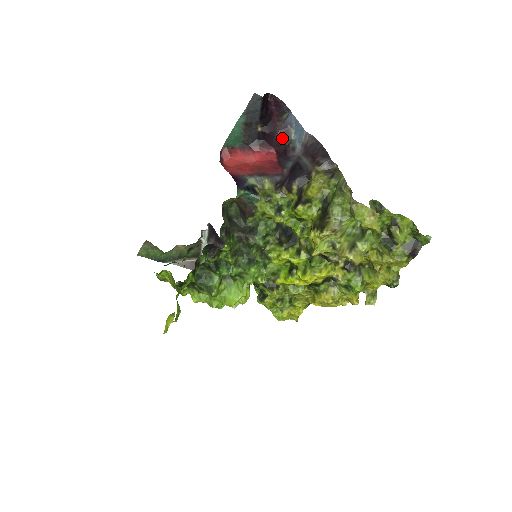
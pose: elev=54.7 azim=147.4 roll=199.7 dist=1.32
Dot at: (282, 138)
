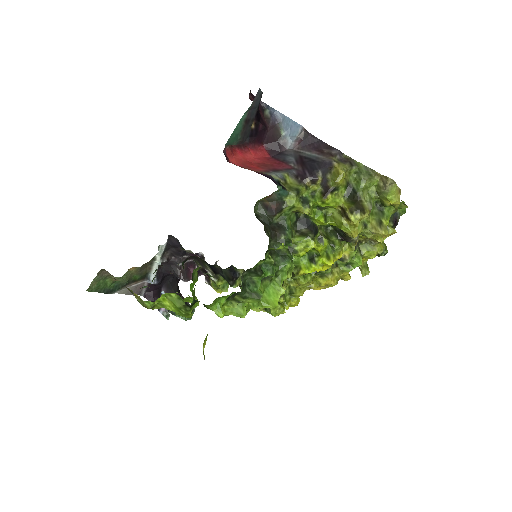
Dot at: (272, 134)
